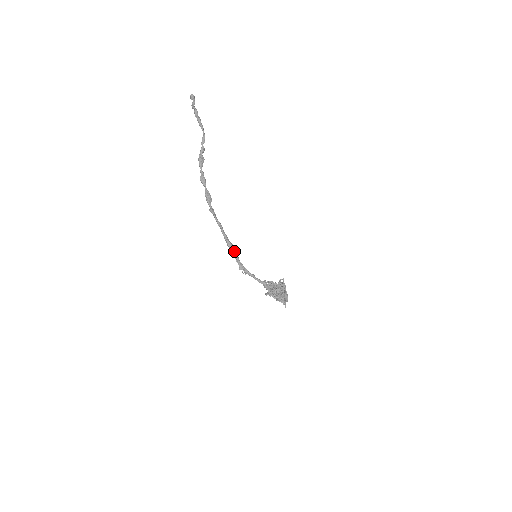
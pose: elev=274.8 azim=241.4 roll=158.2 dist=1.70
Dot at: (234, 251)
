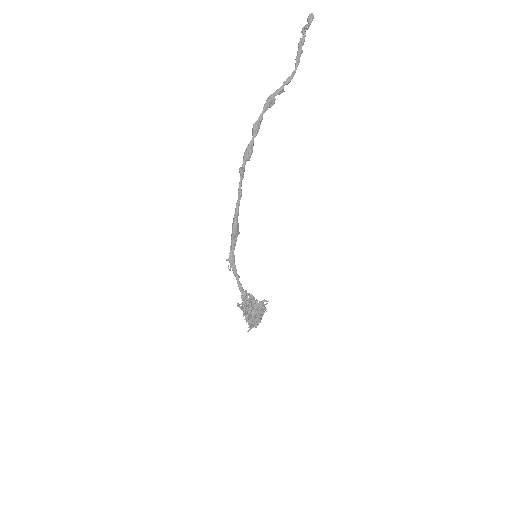
Dot at: (235, 235)
